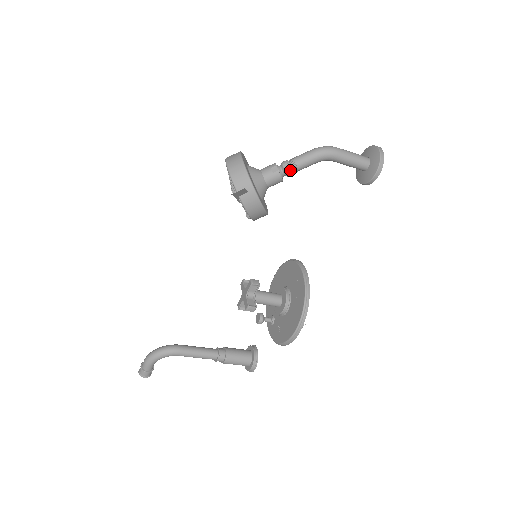
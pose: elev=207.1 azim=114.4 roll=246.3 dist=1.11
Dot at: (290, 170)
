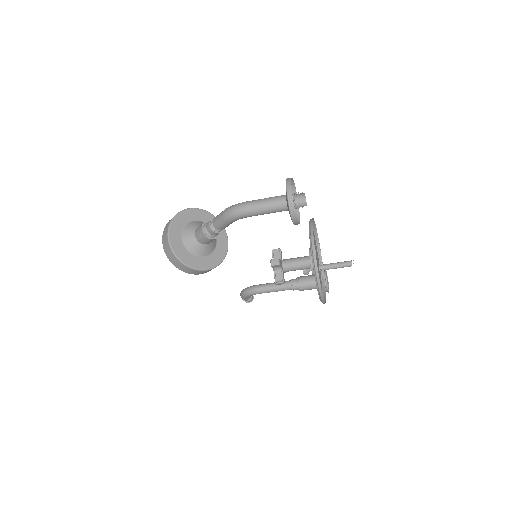
Dot at: (214, 233)
